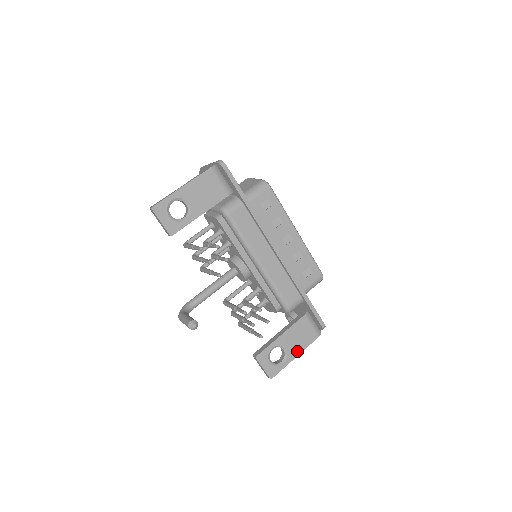
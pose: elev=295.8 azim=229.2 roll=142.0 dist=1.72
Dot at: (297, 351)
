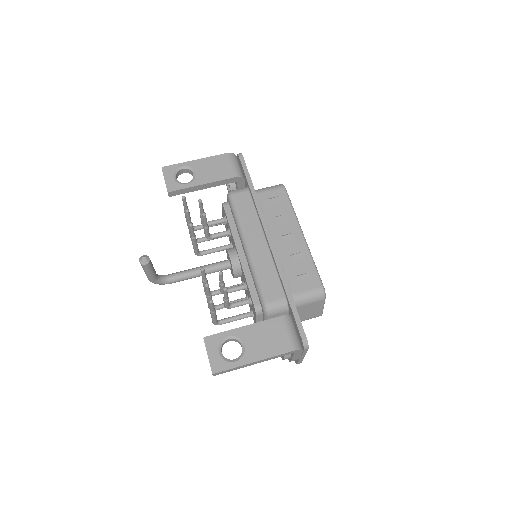
Dot at: (259, 355)
